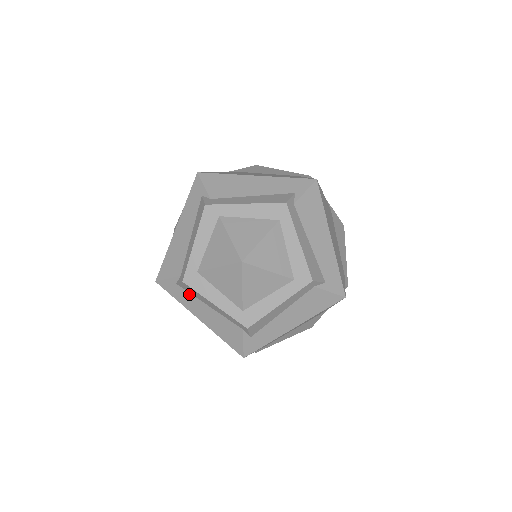
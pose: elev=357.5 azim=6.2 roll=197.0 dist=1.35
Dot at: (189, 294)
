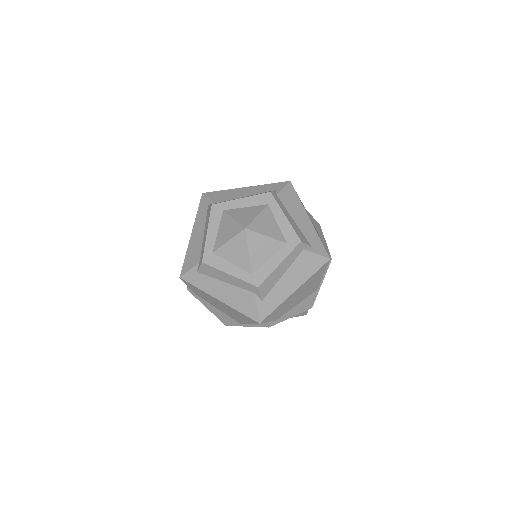
Dot at: (208, 277)
